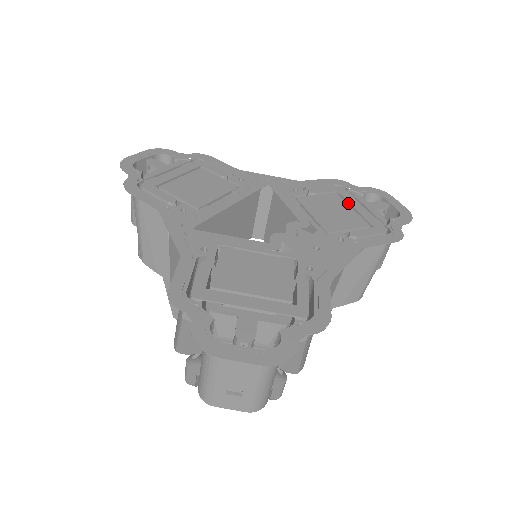
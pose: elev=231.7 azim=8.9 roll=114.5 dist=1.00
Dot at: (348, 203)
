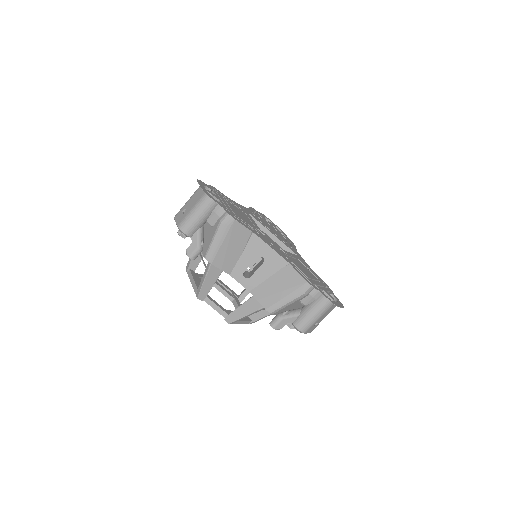
Dot at: (317, 281)
